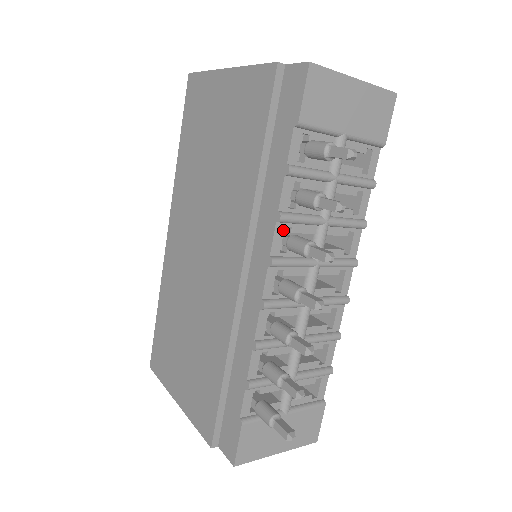
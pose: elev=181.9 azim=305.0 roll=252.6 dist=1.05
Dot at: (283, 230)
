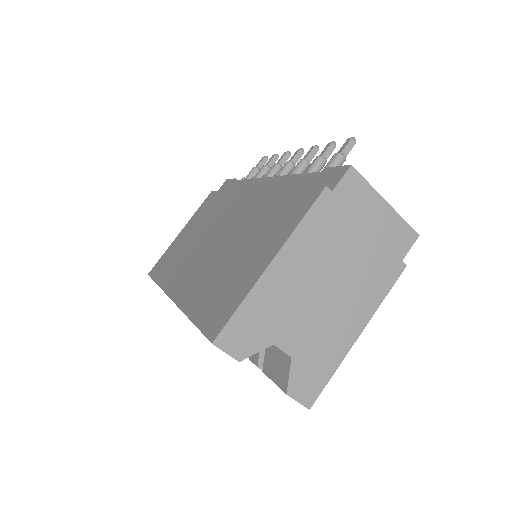
Dot at: occluded
